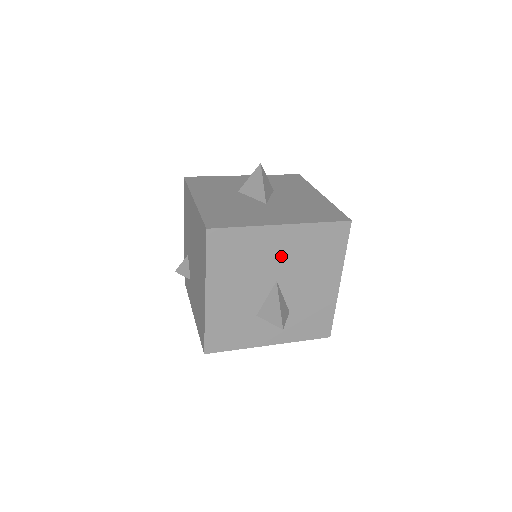
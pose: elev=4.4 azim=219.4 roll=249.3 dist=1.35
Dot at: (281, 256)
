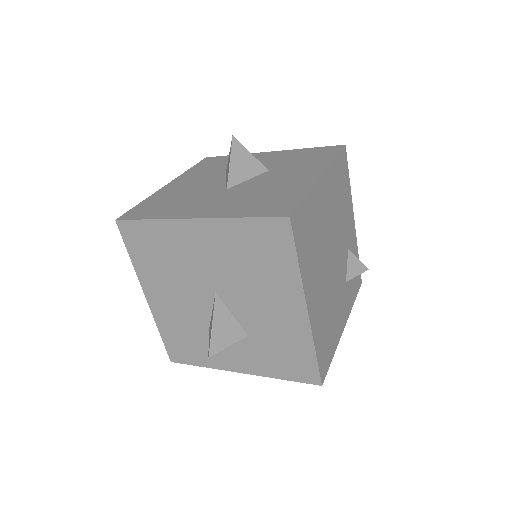
Dot at: (208, 260)
